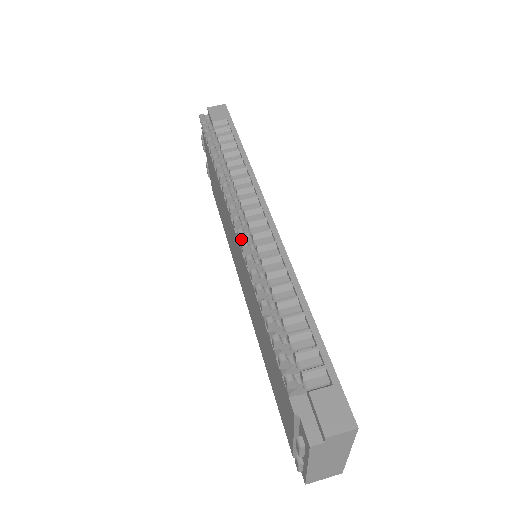
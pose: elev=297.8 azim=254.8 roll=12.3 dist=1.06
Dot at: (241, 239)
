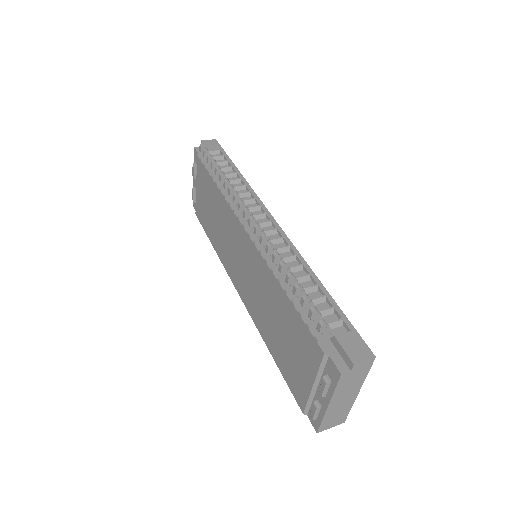
Dot at: (257, 233)
